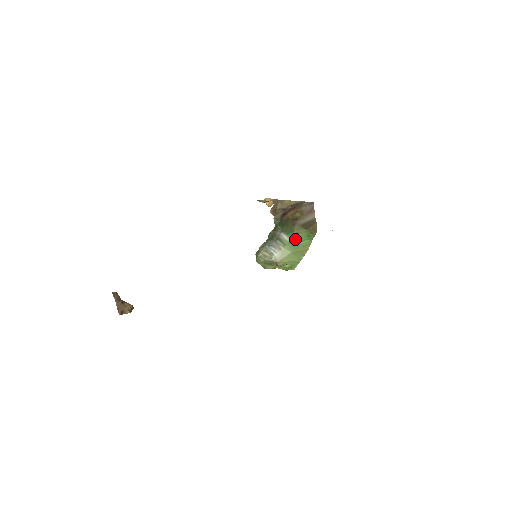
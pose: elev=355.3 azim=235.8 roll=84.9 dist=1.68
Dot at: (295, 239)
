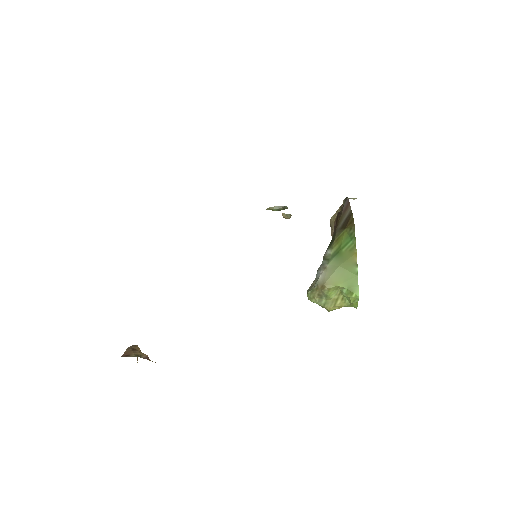
Dot at: (337, 247)
